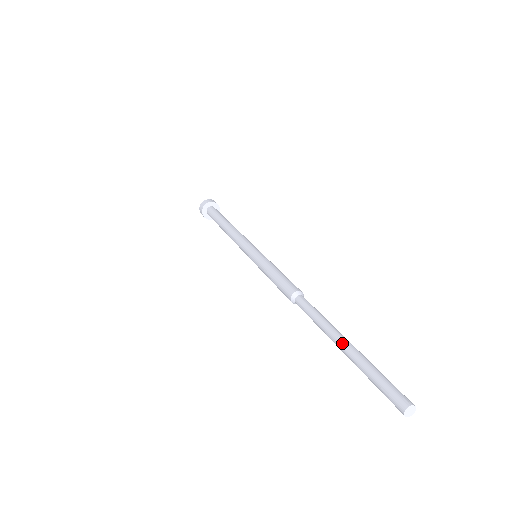
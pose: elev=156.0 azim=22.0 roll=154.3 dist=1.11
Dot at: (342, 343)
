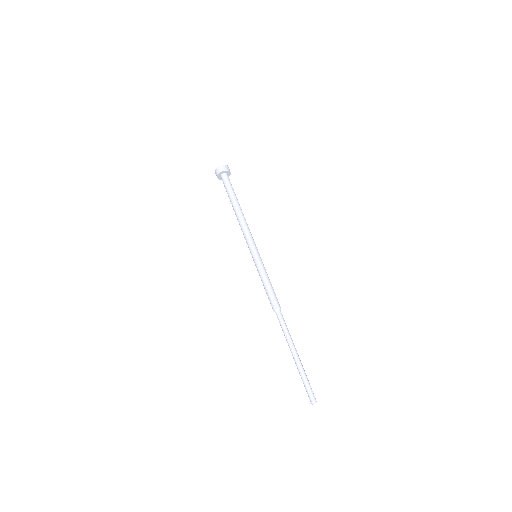
Dot at: (294, 357)
